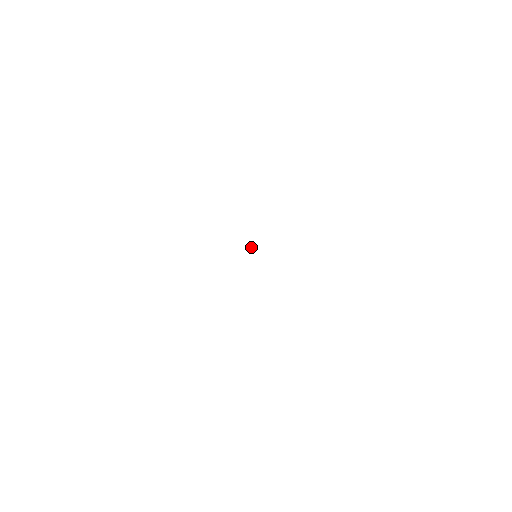
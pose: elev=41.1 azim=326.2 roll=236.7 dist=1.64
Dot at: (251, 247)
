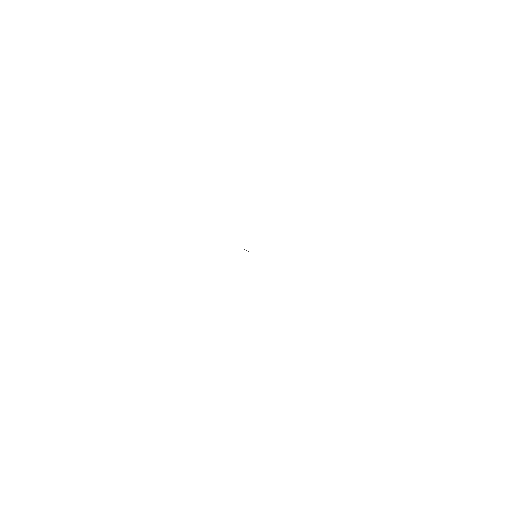
Dot at: occluded
